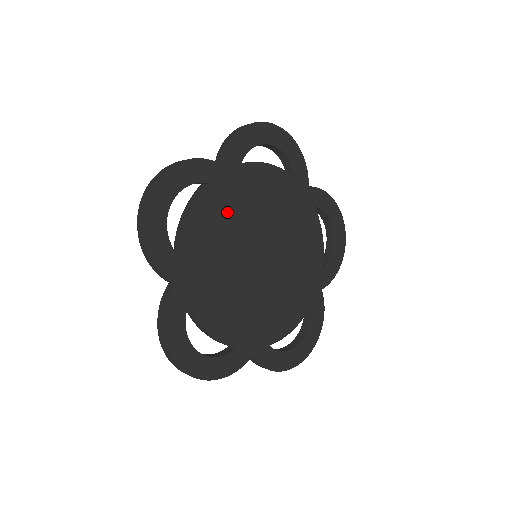
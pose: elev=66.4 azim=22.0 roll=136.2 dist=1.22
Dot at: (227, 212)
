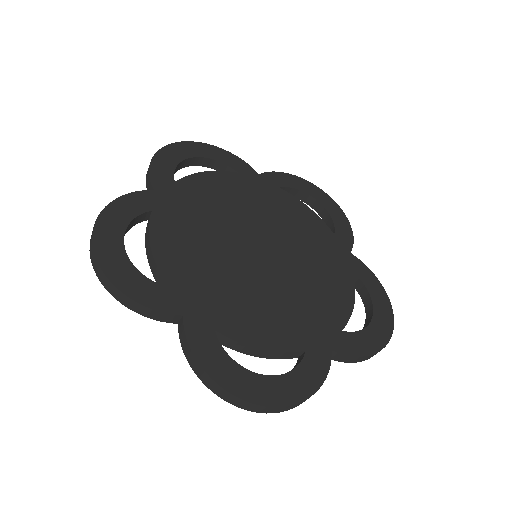
Dot at: (191, 227)
